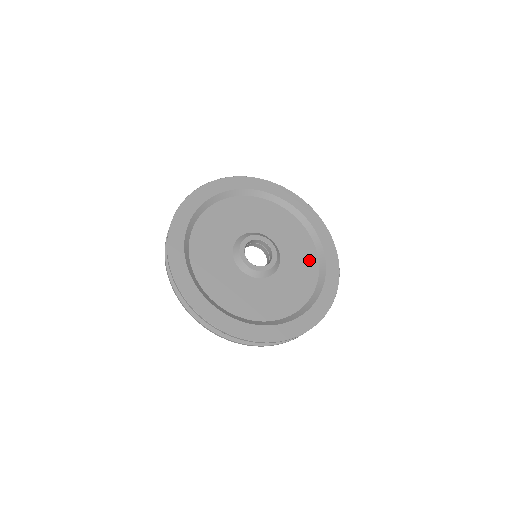
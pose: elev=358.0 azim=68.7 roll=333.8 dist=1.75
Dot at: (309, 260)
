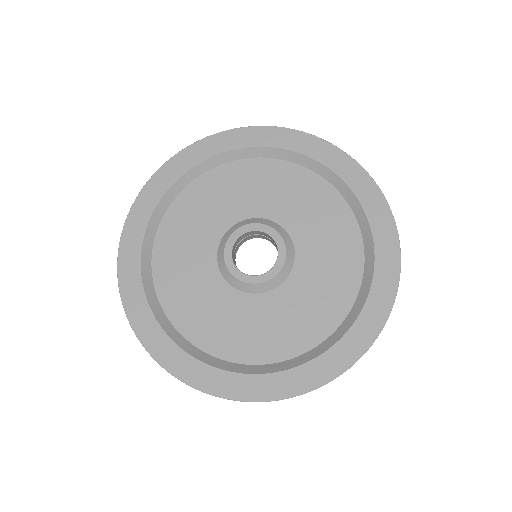
Dot at: (346, 258)
